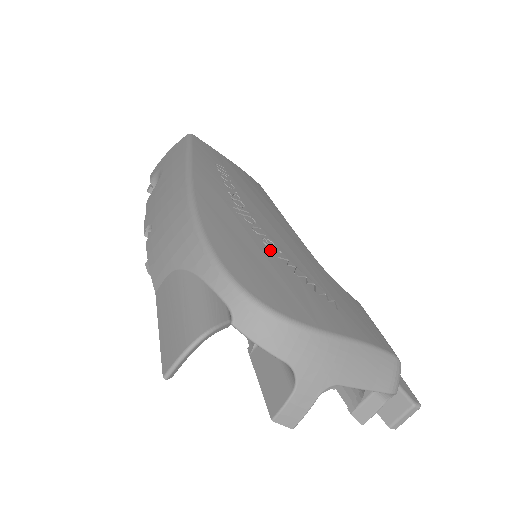
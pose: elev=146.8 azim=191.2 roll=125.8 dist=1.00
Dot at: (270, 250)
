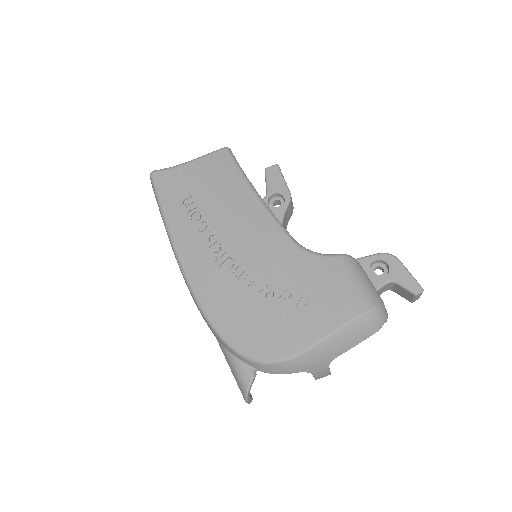
Dot at: (252, 290)
